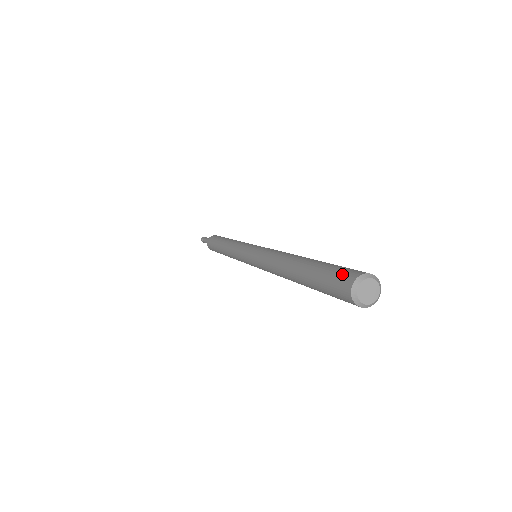
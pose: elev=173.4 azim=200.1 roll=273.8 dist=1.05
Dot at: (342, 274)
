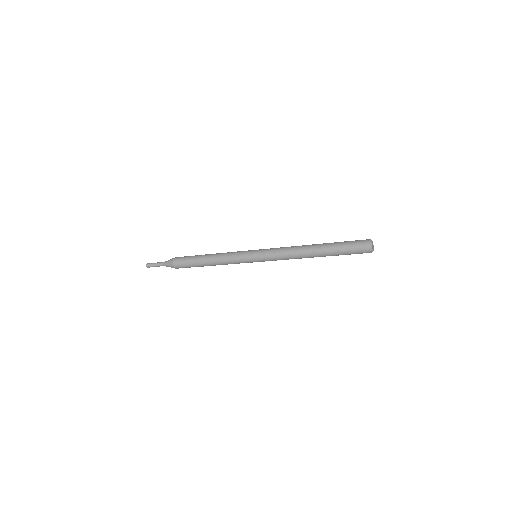
Dot at: (359, 241)
